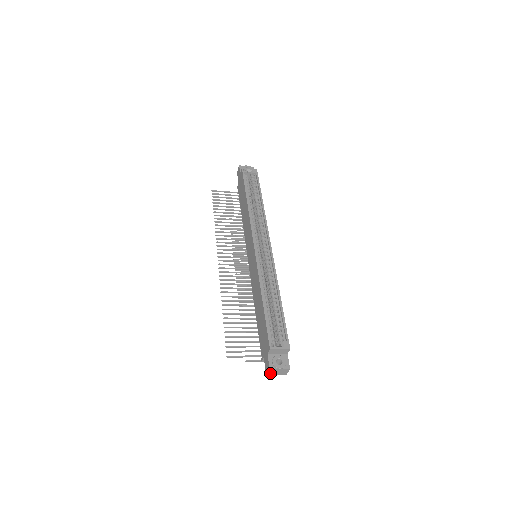
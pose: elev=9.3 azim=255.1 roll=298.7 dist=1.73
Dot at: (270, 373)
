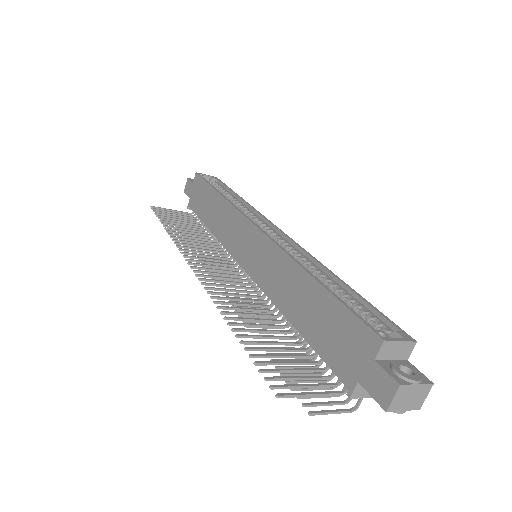
Dot at: (395, 402)
